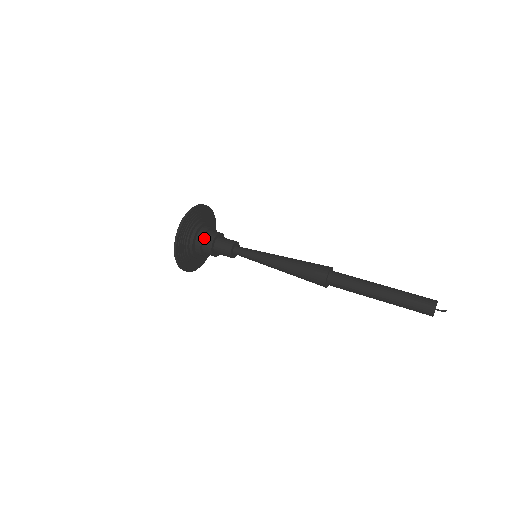
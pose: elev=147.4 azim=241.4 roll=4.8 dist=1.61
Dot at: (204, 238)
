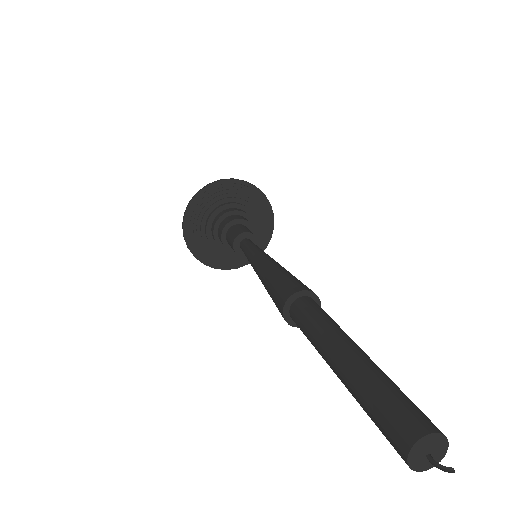
Dot at: (219, 226)
